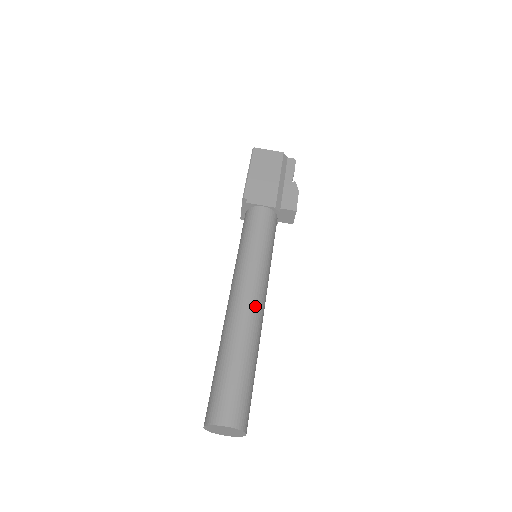
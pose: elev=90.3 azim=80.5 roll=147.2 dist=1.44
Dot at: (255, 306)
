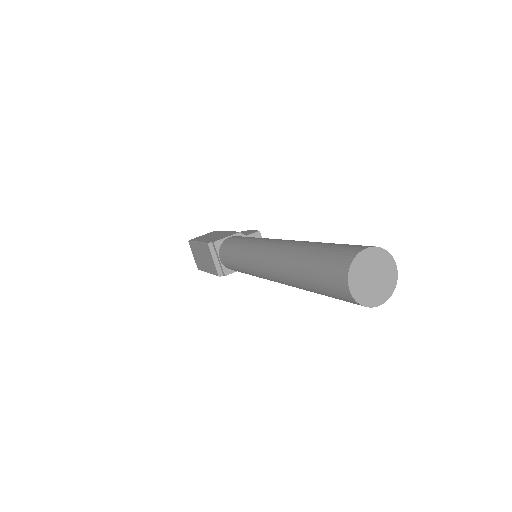
Dot at: occluded
